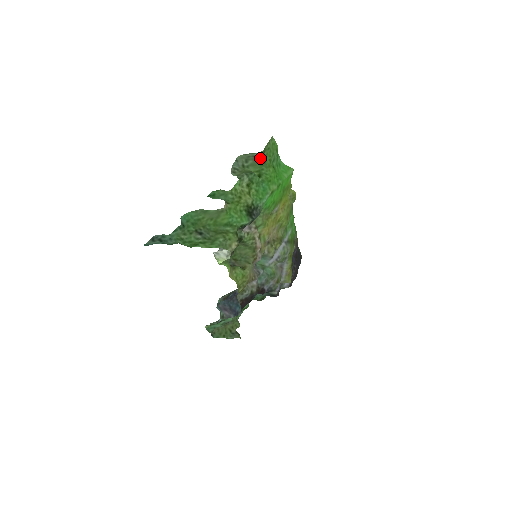
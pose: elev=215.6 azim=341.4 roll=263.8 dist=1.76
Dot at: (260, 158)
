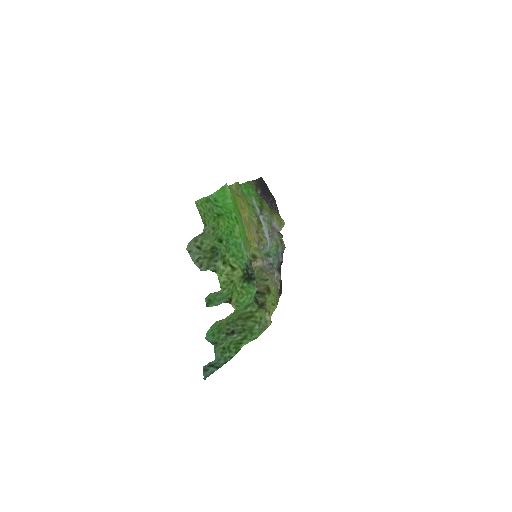
Dot at: (207, 231)
